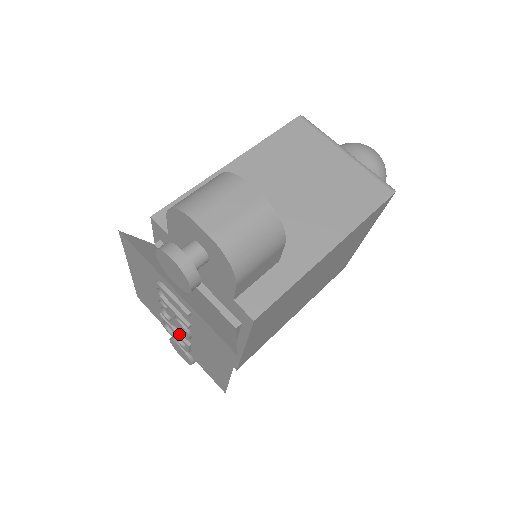
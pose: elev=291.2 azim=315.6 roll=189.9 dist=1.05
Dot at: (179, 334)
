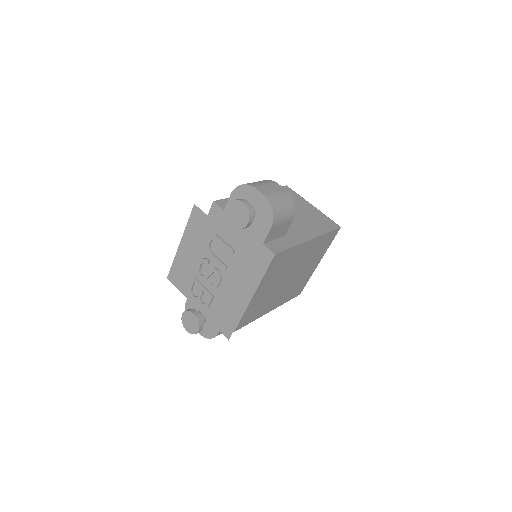
Dot at: (206, 289)
